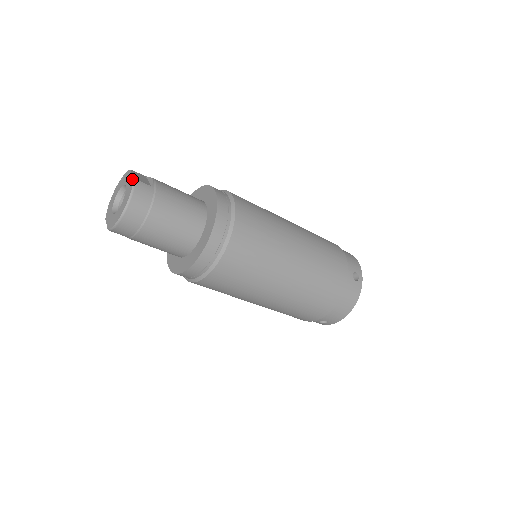
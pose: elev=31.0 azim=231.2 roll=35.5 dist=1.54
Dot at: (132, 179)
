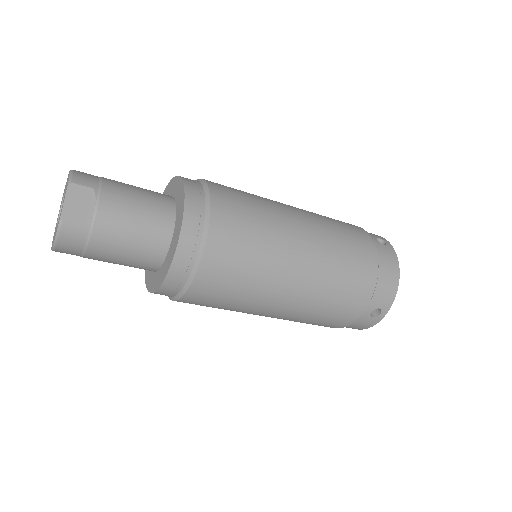
Dot at: (60, 216)
